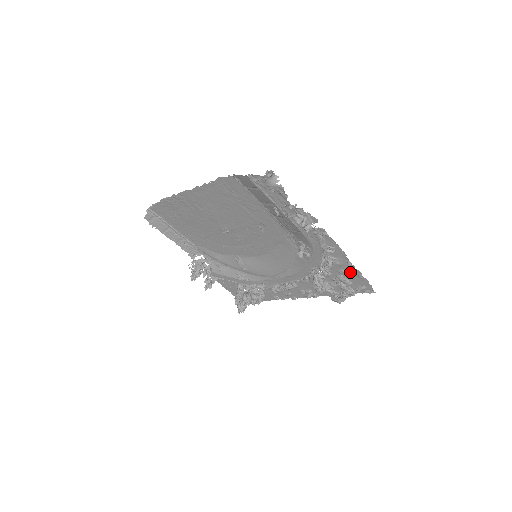
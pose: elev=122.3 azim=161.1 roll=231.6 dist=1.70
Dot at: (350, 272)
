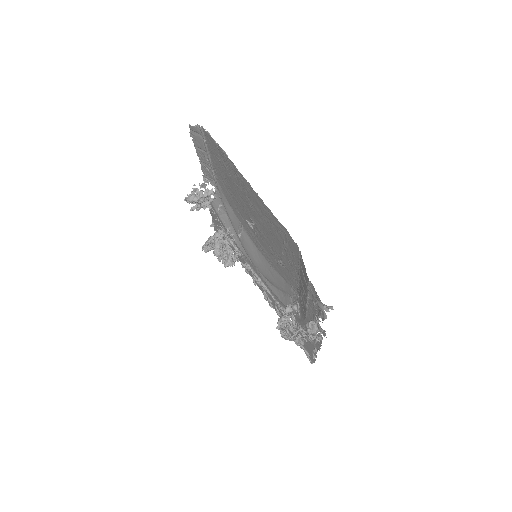
Dot at: (310, 346)
